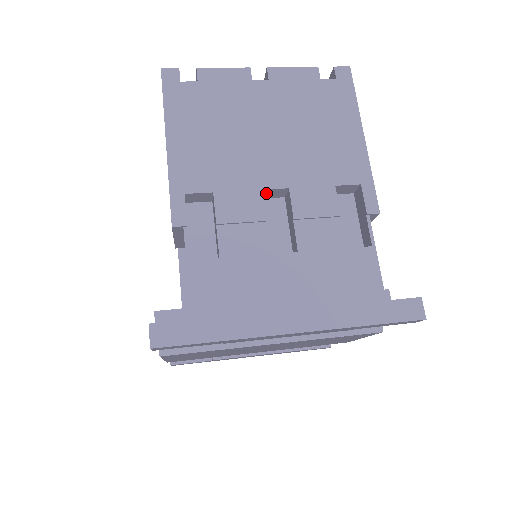
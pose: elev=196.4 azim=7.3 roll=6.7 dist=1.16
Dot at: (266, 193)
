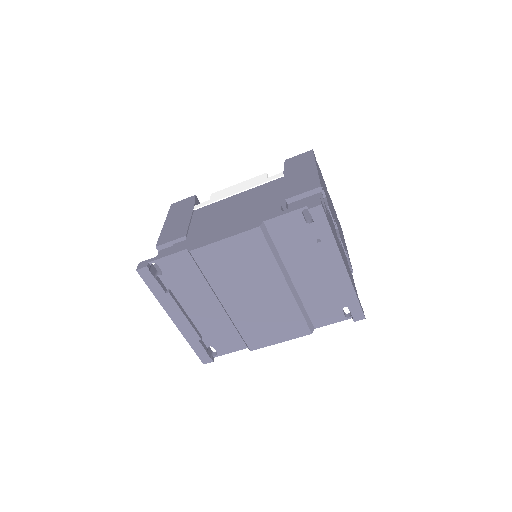
Dot at: occluded
